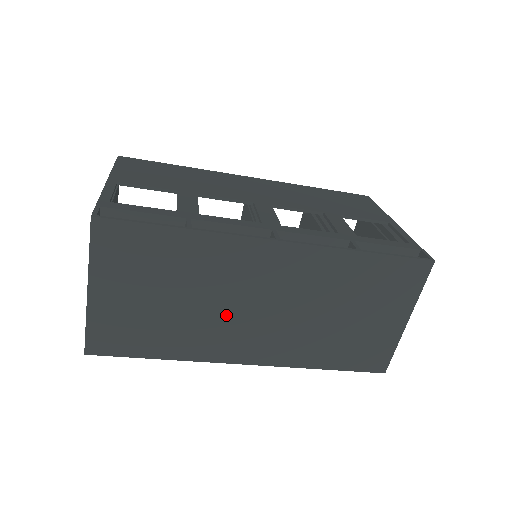
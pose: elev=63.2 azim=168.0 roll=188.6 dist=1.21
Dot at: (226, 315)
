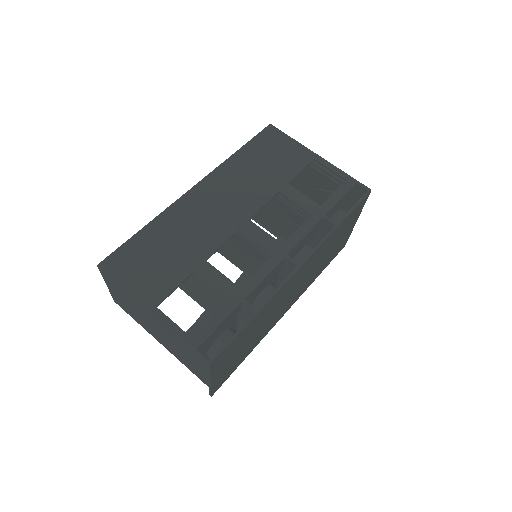
Dot at: (276, 313)
